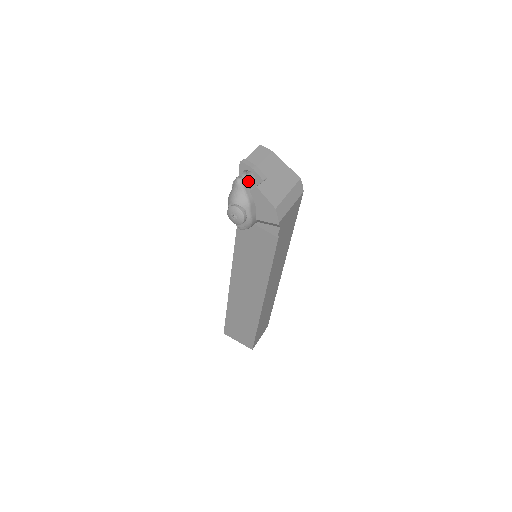
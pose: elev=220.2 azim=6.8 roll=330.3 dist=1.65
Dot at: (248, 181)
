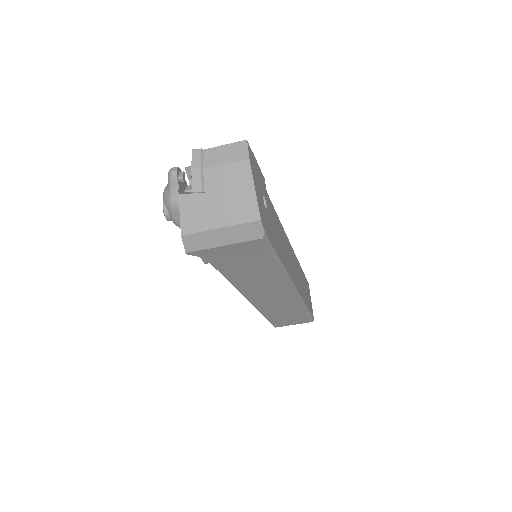
Dot at: occluded
